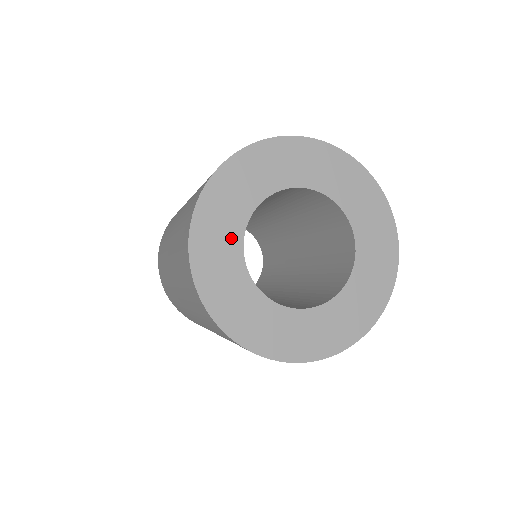
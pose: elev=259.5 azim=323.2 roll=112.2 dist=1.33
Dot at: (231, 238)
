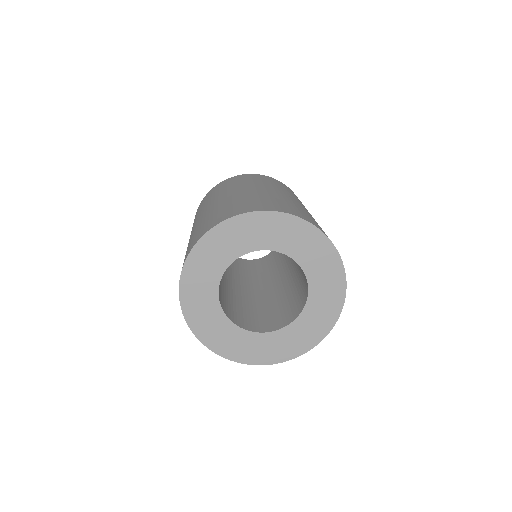
Dot at: (210, 304)
